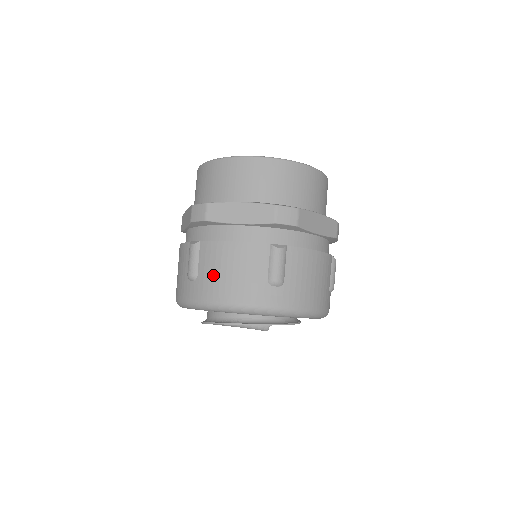
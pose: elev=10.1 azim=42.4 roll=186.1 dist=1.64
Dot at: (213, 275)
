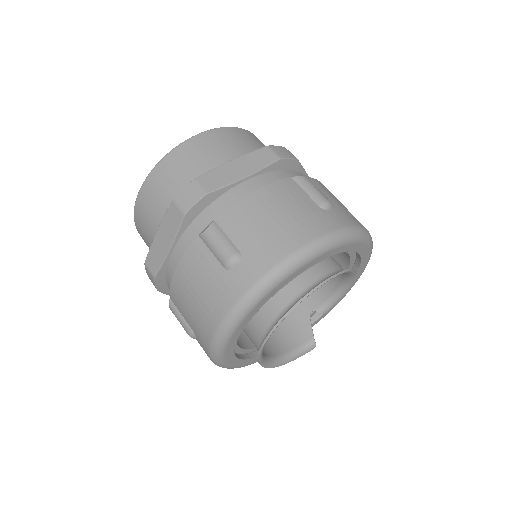
Dot at: (261, 234)
